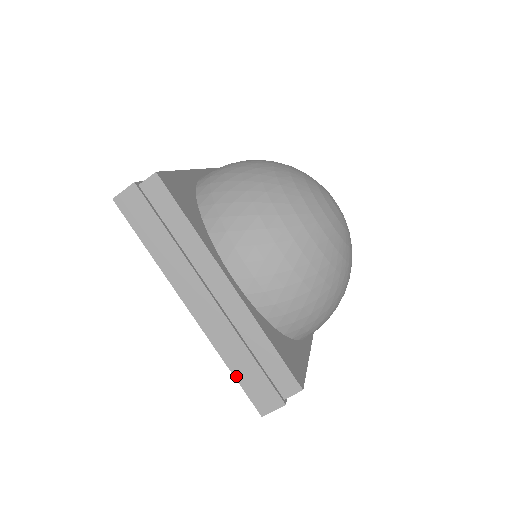
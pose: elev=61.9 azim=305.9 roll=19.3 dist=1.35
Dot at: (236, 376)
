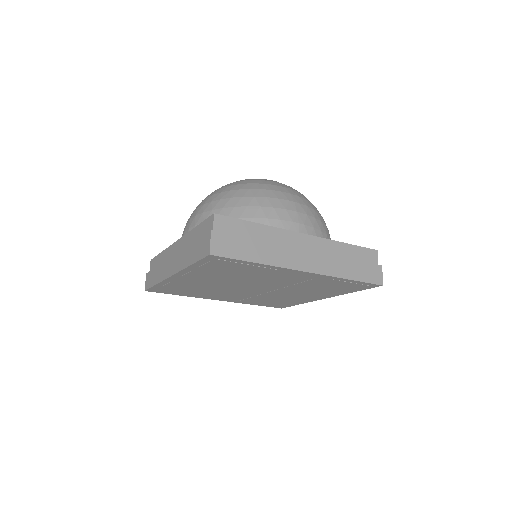
Dot at: (193, 262)
